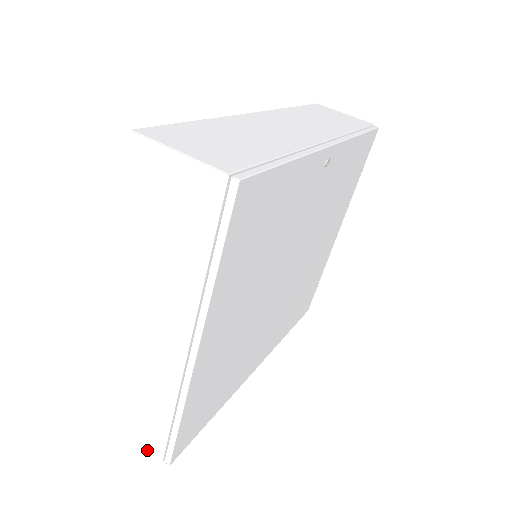
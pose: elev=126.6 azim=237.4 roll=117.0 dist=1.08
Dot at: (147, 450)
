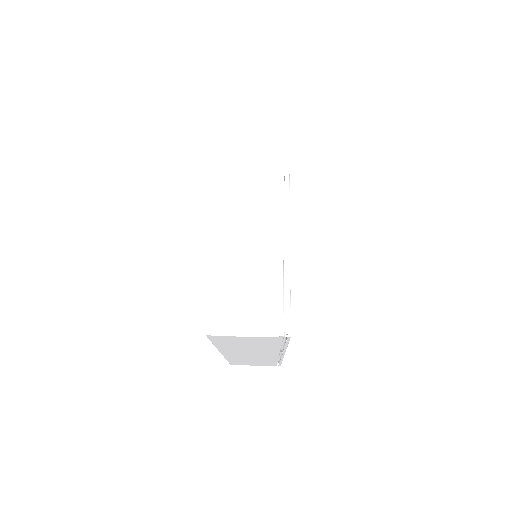
Dot at: (266, 334)
